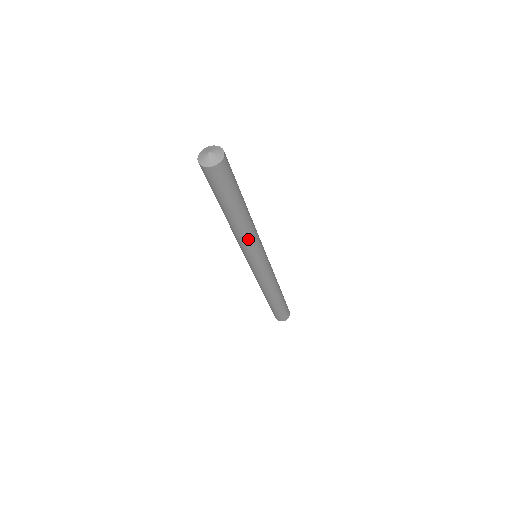
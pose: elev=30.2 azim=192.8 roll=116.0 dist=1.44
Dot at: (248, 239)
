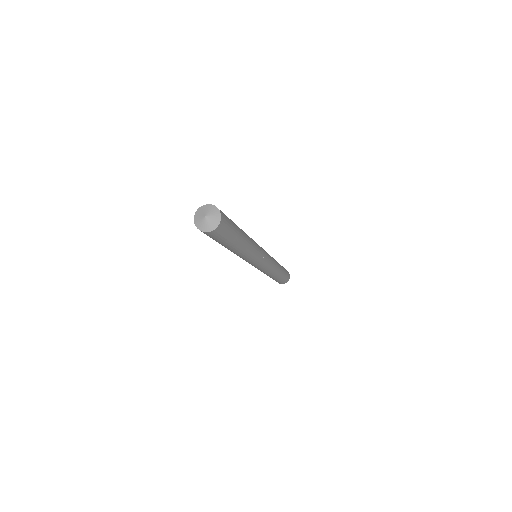
Dot at: (252, 252)
